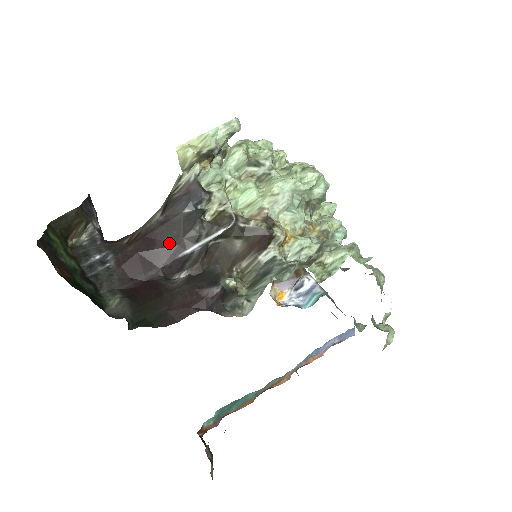
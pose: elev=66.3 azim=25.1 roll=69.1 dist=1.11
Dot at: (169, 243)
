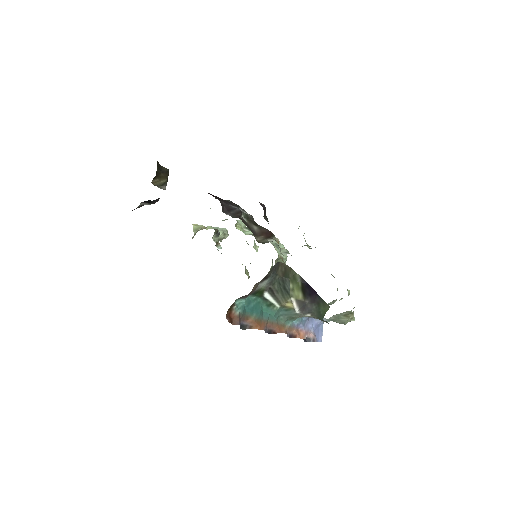
Dot at: (222, 199)
